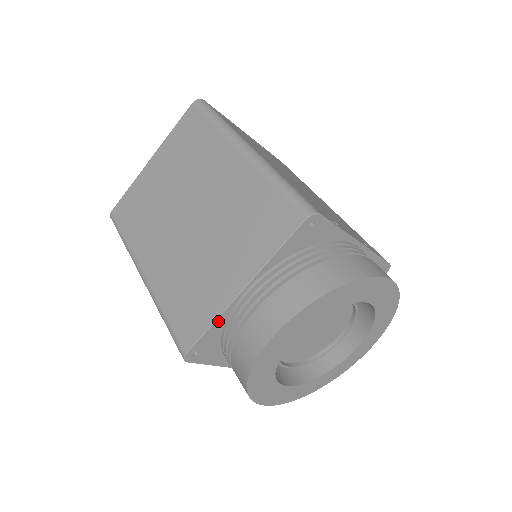
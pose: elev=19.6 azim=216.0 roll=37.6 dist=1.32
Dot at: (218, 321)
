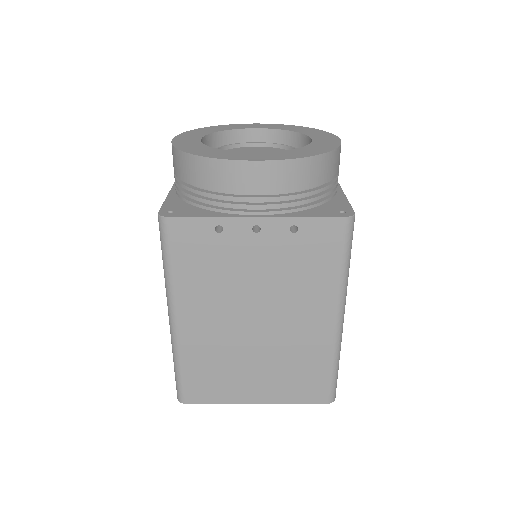
Dot at: (170, 198)
